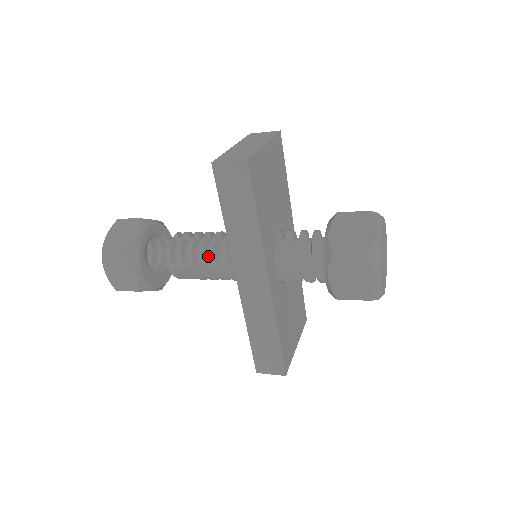
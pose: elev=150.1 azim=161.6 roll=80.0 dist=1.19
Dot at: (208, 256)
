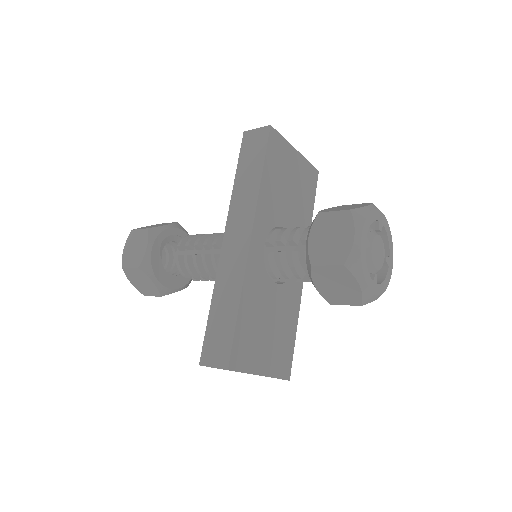
Dot at: occluded
